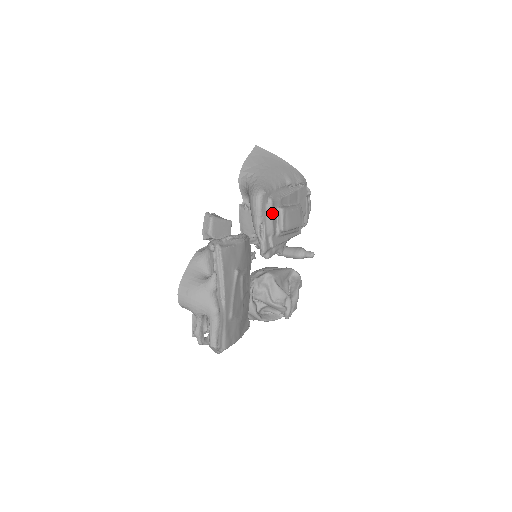
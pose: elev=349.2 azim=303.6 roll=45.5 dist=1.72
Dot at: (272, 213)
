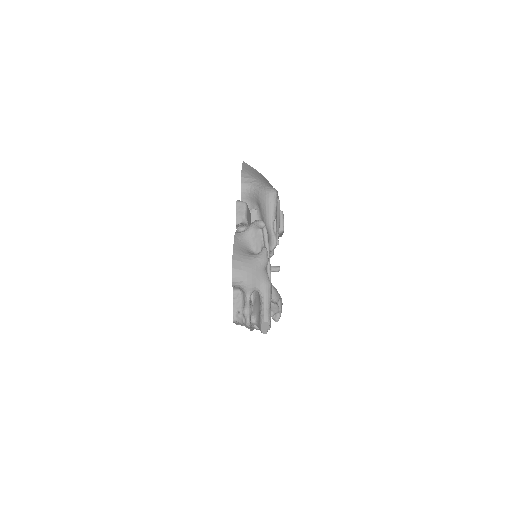
Dot at: occluded
